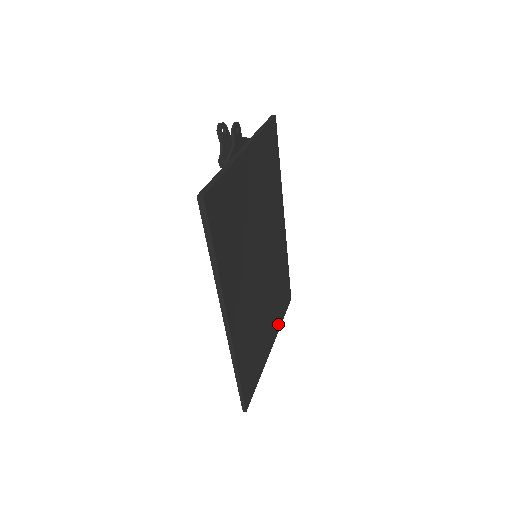
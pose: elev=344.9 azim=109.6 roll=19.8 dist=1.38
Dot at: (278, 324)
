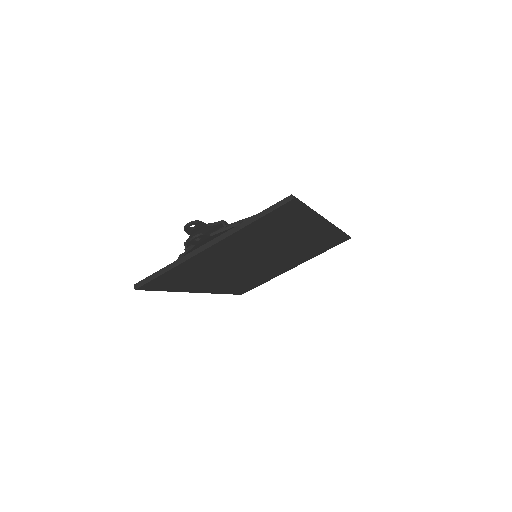
Dot at: (311, 257)
